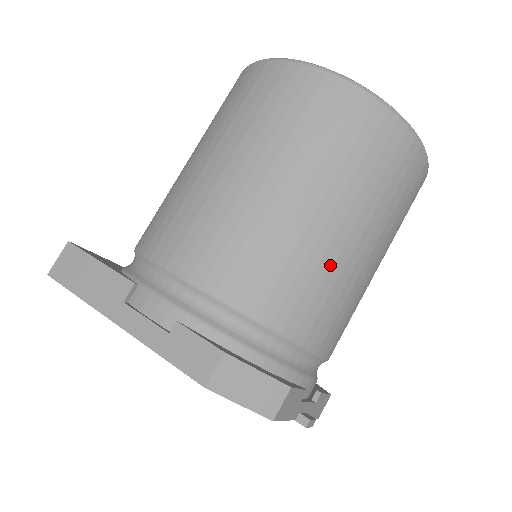
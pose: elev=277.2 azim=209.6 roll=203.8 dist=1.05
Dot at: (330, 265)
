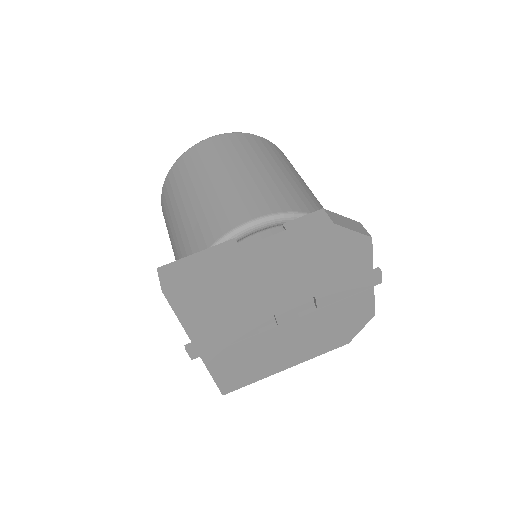
Dot at: (310, 193)
